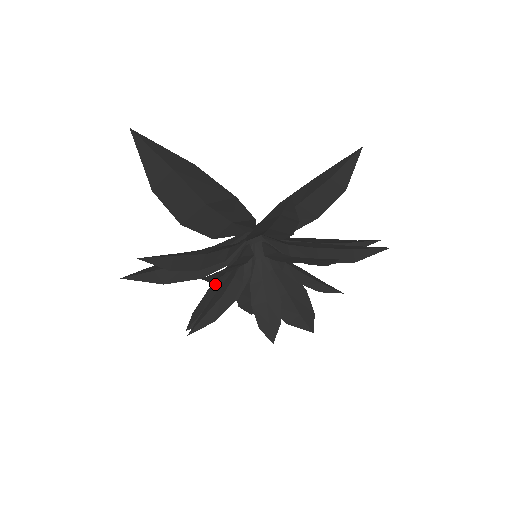
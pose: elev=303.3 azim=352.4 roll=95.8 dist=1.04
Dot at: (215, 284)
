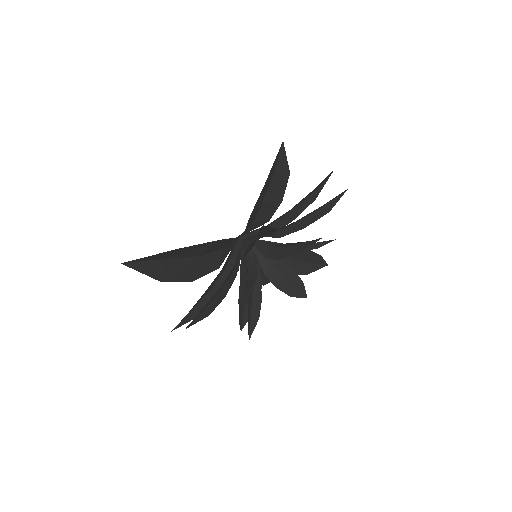
Dot at: (240, 292)
